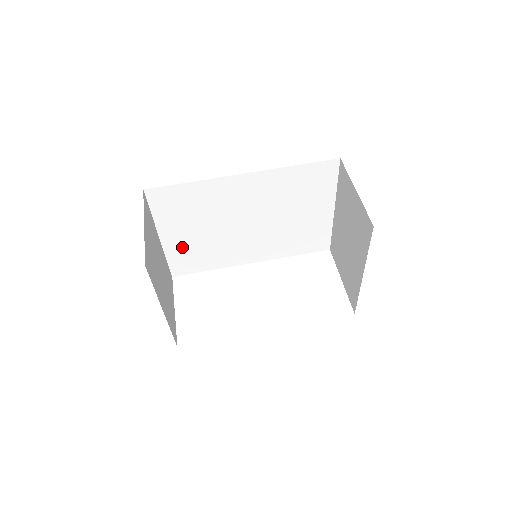
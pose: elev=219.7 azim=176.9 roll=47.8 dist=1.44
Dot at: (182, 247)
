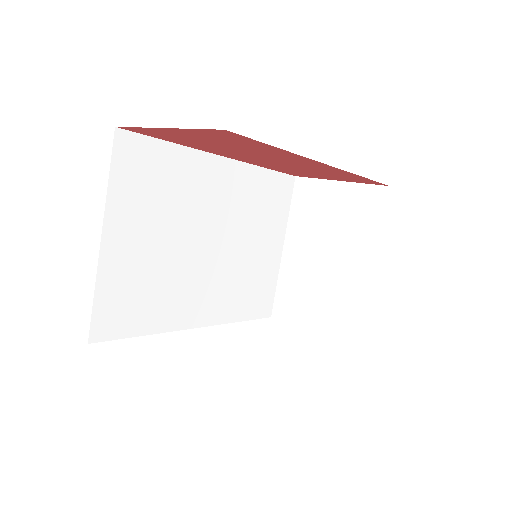
Dot at: (125, 270)
